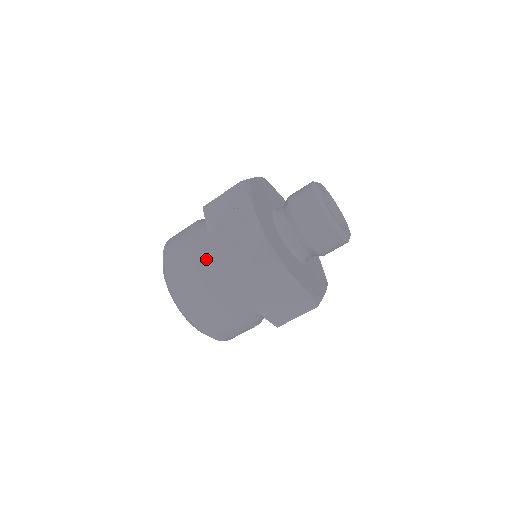
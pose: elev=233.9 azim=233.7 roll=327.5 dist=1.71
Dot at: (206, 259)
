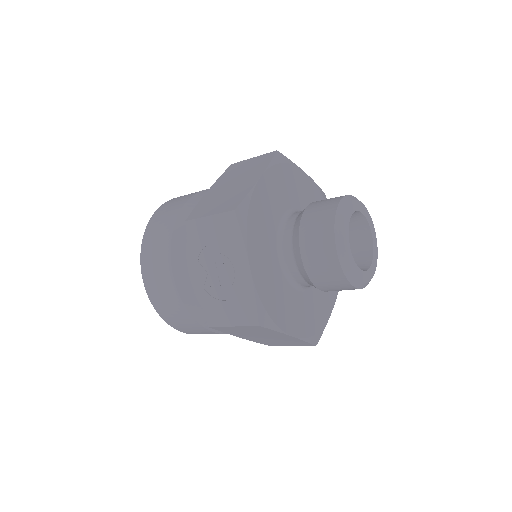
Dot at: (189, 281)
